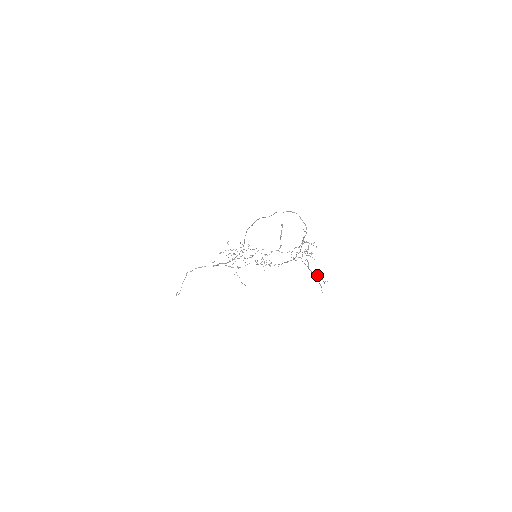
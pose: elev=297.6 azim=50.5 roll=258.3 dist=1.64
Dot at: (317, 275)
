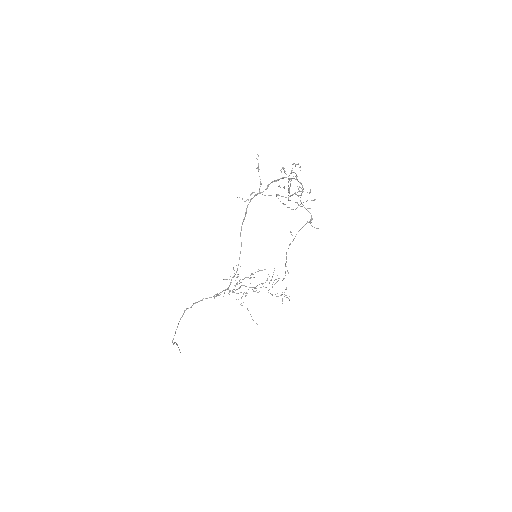
Dot at: occluded
